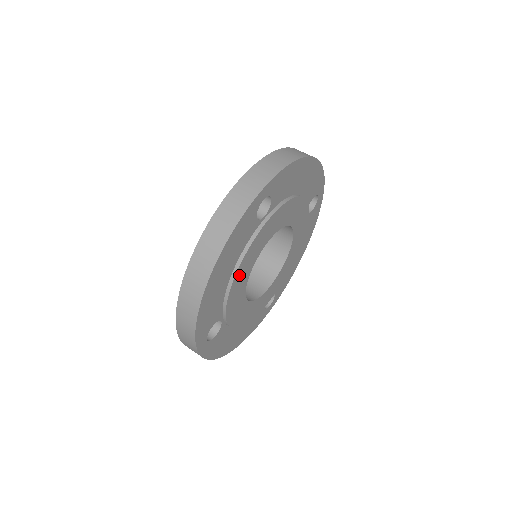
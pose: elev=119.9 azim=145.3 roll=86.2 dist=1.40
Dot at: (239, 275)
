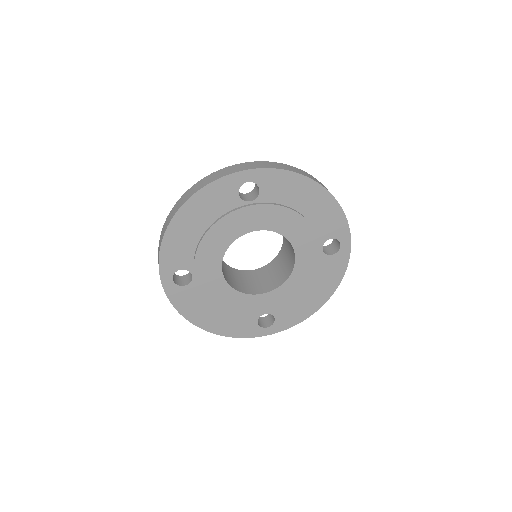
Dot at: (212, 236)
